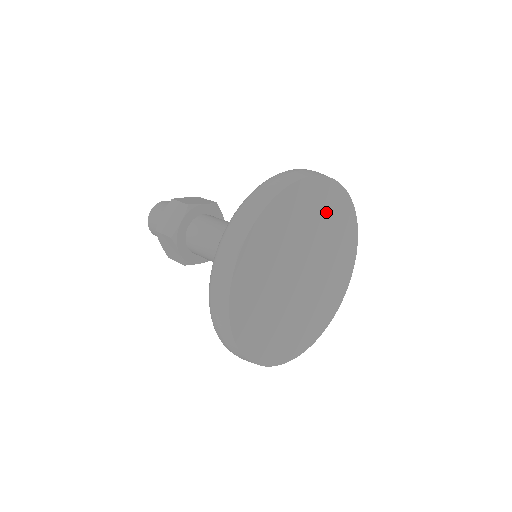
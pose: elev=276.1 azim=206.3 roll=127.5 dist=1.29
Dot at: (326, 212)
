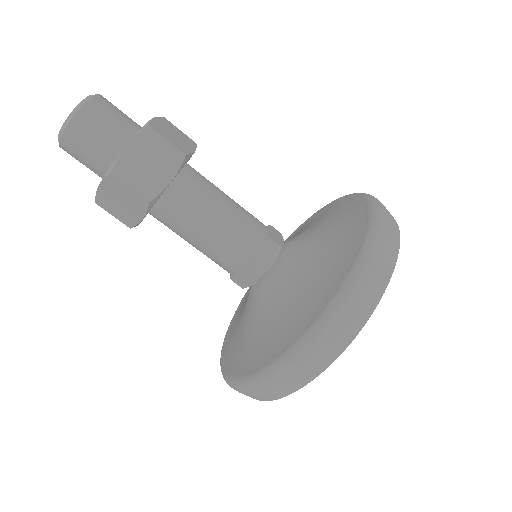
Dot at: occluded
